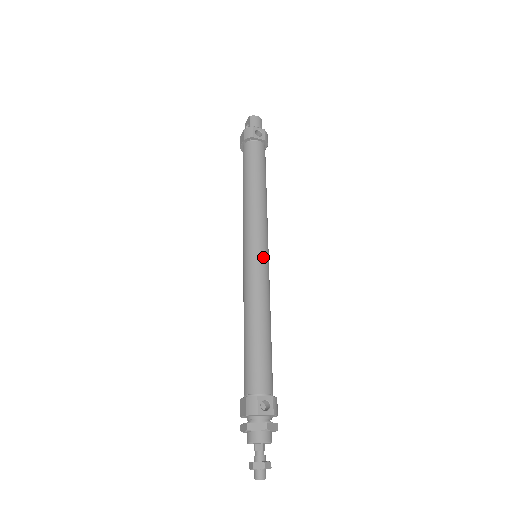
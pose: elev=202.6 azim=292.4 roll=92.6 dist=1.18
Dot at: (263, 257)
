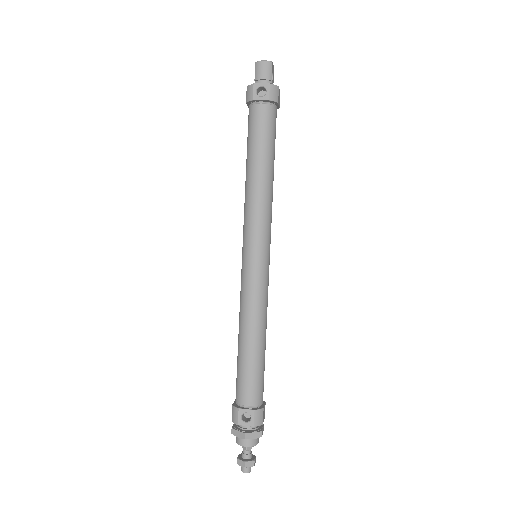
Dot at: (256, 263)
